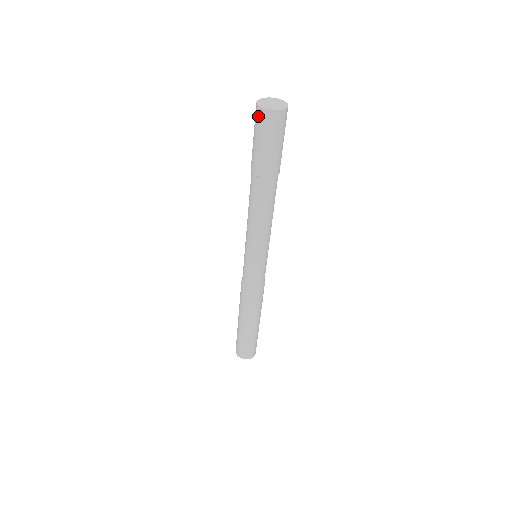
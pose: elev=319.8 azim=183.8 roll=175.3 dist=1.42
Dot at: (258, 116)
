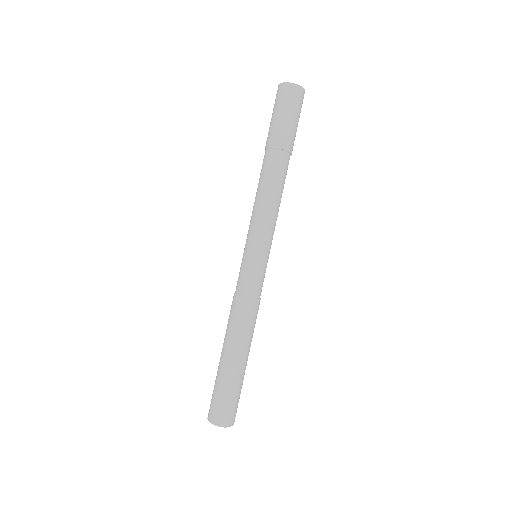
Dot at: (279, 92)
